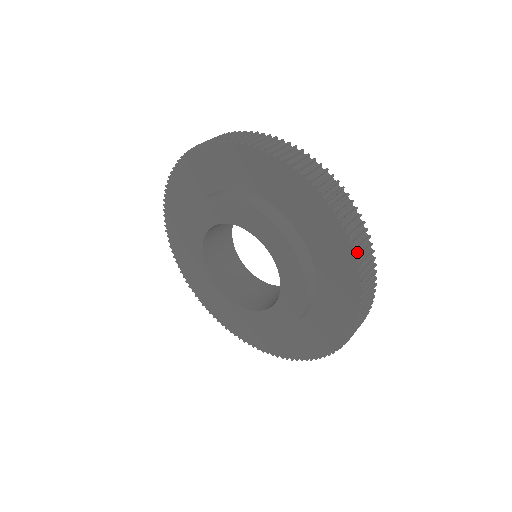
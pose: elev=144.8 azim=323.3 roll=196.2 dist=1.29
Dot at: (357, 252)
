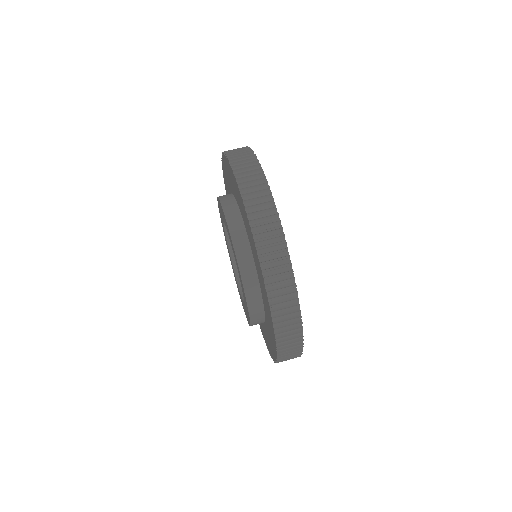
Dot at: (277, 313)
